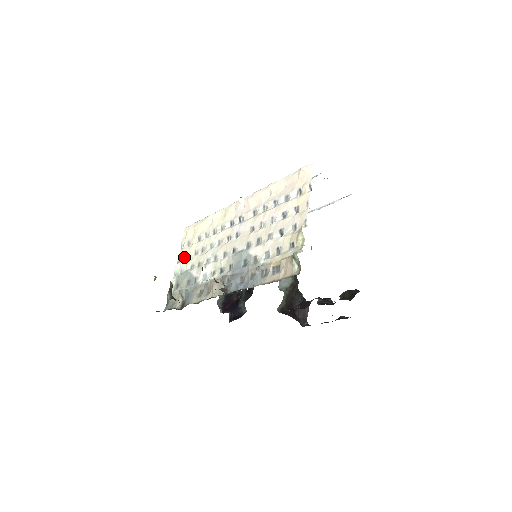
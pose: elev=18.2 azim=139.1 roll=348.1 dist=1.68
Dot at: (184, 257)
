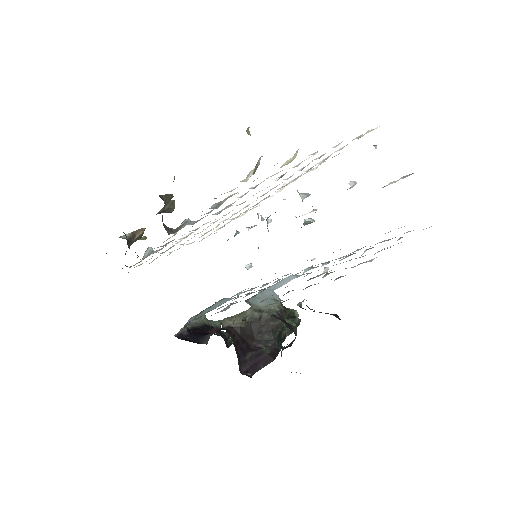
Dot at: (192, 242)
